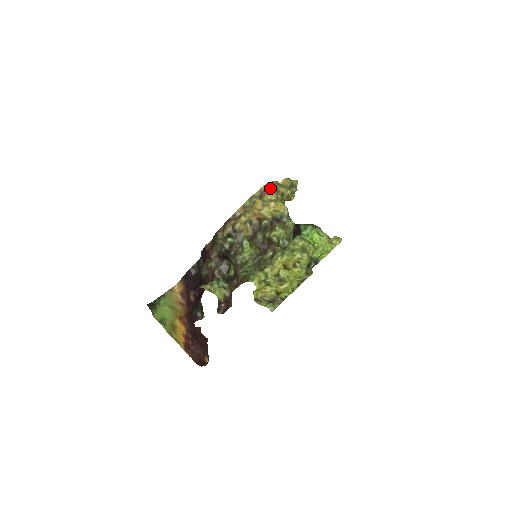
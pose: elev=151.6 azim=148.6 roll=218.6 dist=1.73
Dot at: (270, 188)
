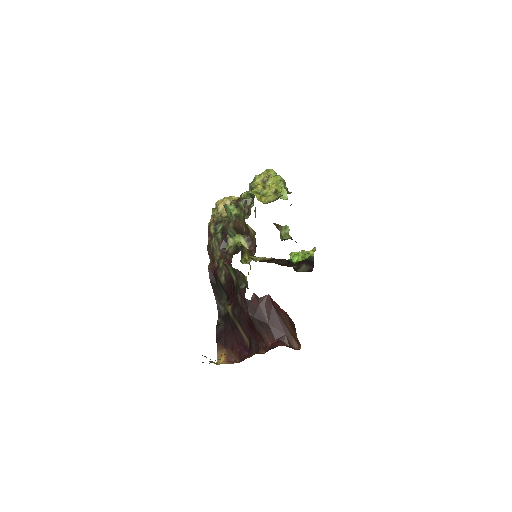
Dot at: occluded
